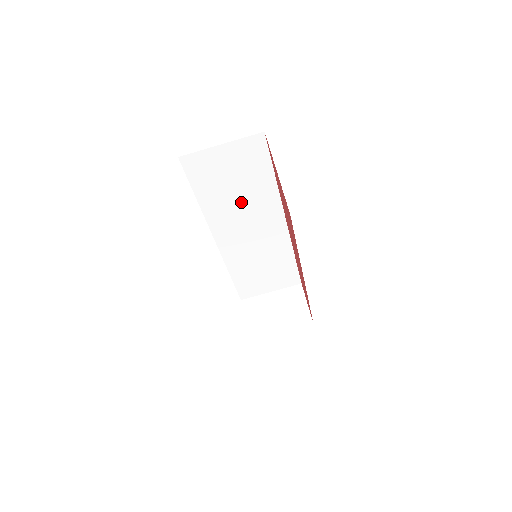
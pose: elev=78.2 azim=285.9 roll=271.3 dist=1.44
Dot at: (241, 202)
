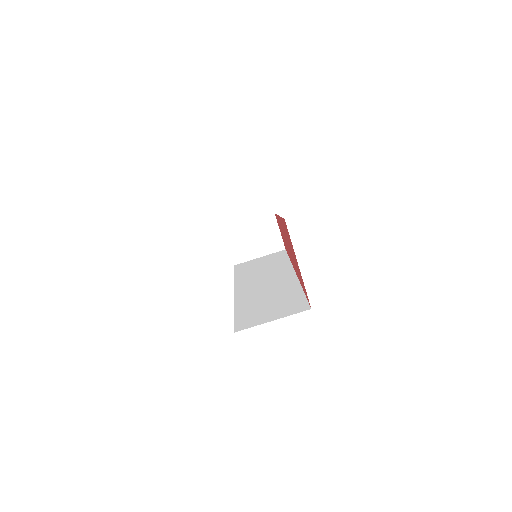
Dot at: occluded
